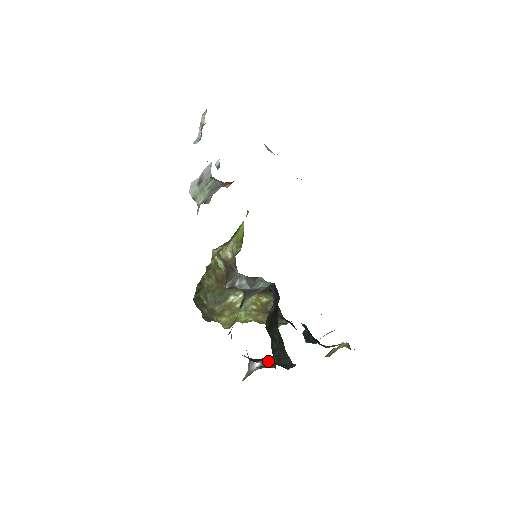
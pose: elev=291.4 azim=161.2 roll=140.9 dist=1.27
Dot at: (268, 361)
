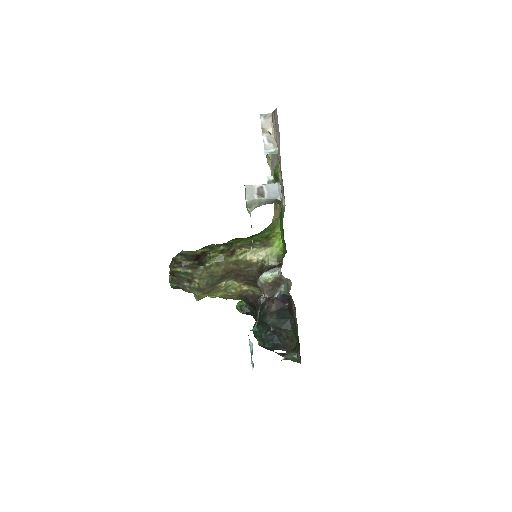
Dot at: (290, 356)
